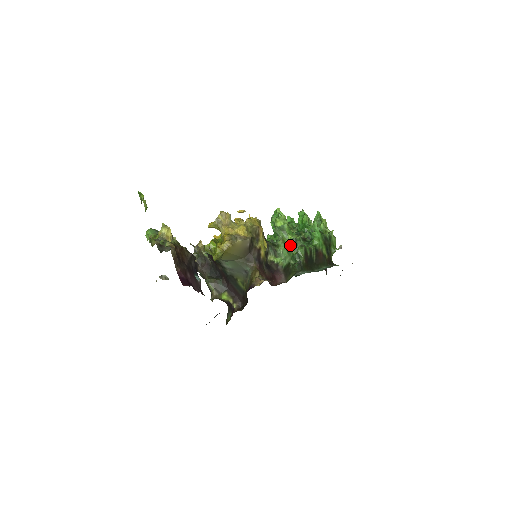
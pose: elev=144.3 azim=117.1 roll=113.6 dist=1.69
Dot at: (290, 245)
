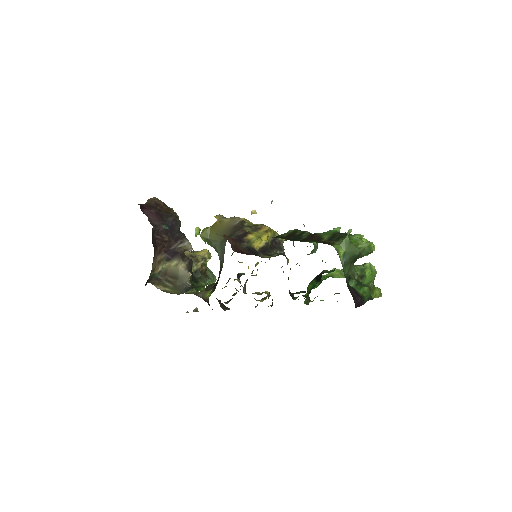
Dot at: occluded
